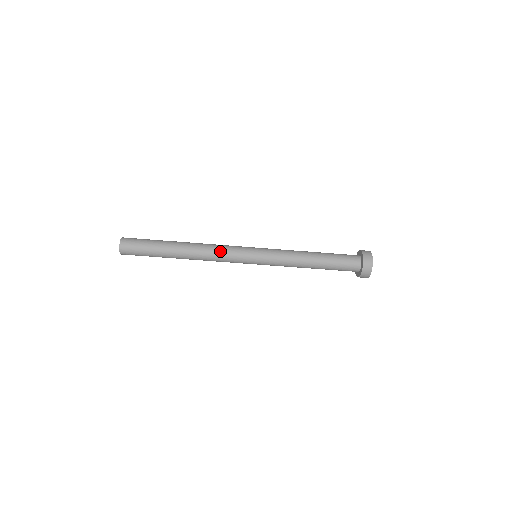
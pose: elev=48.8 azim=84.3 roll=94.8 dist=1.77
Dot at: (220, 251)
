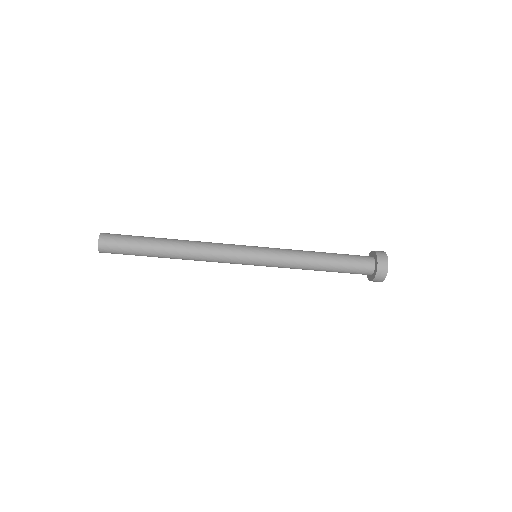
Dot at: (214, 257)
